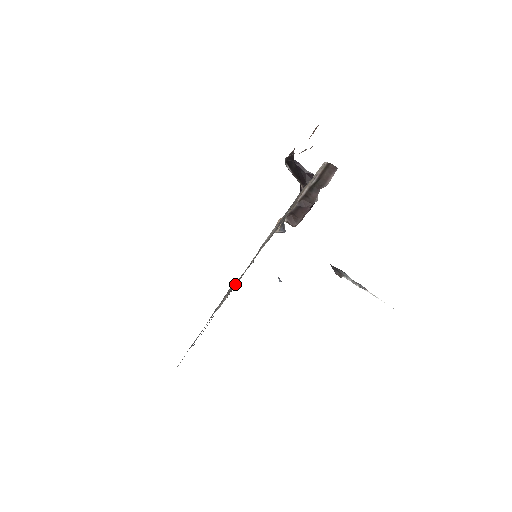
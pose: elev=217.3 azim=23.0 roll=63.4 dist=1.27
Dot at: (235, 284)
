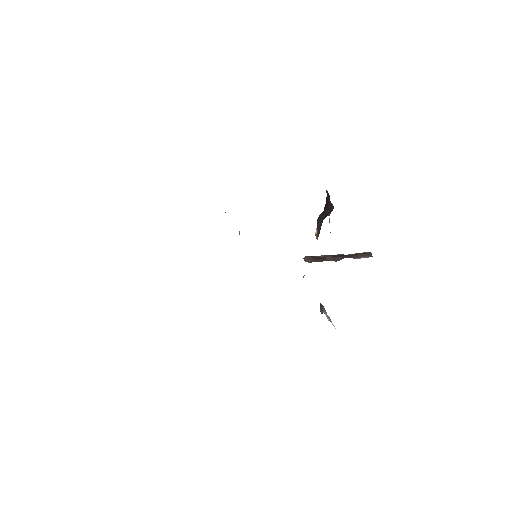
Dot at: occluded
